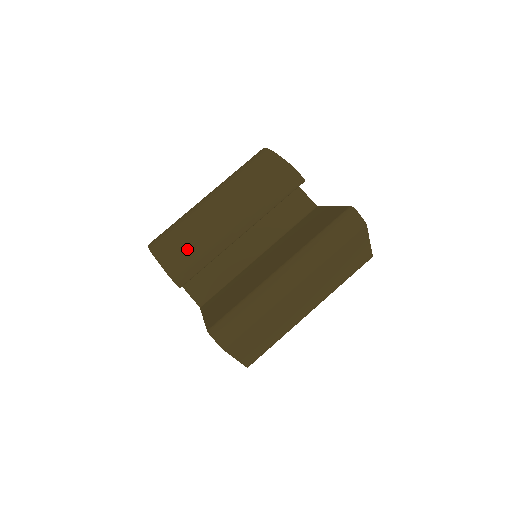
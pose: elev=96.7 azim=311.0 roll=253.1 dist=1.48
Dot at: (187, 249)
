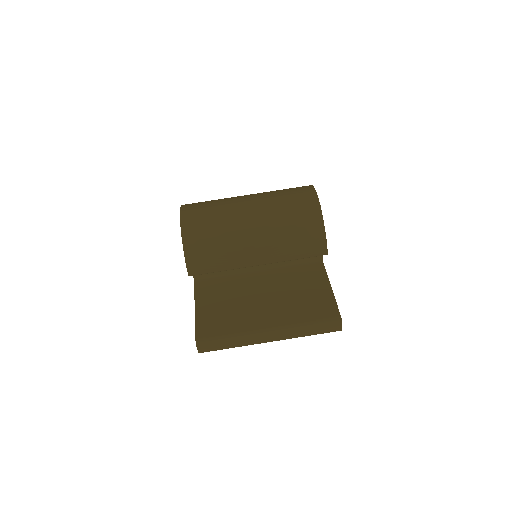
Dot at: (211, 254)
